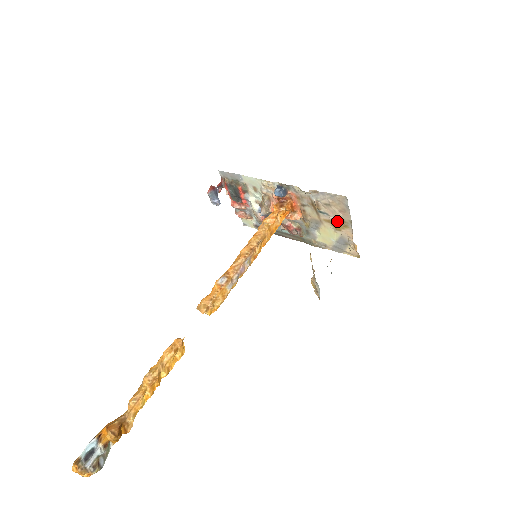
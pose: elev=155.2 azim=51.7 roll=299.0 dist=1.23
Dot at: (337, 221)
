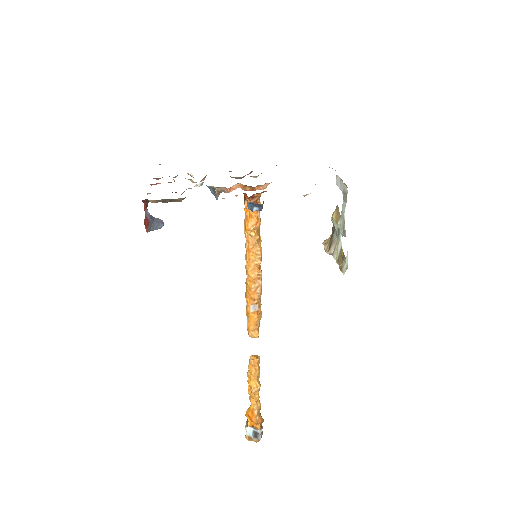
Dot at: occluded
